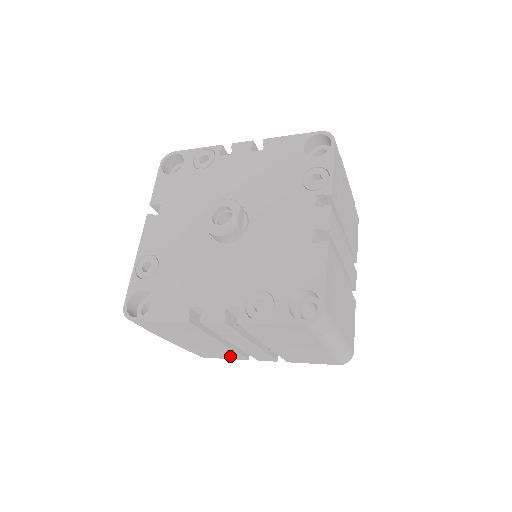
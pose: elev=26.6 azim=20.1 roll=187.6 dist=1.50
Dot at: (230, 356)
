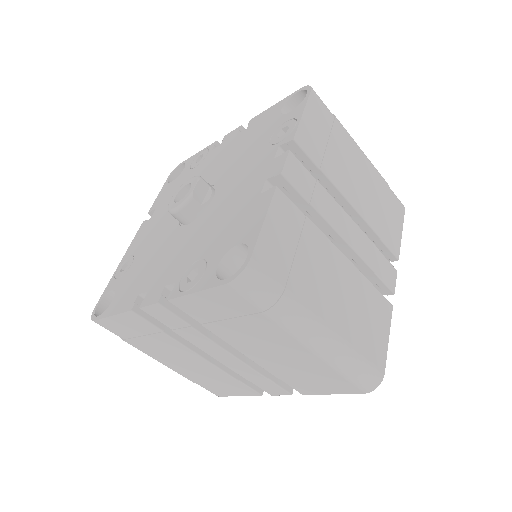
Dot at: (238, 389)
